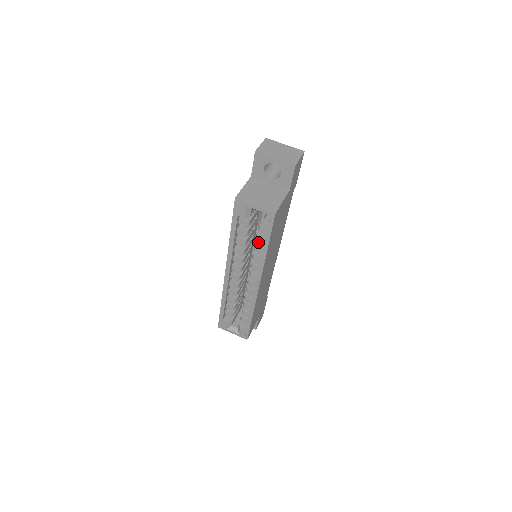
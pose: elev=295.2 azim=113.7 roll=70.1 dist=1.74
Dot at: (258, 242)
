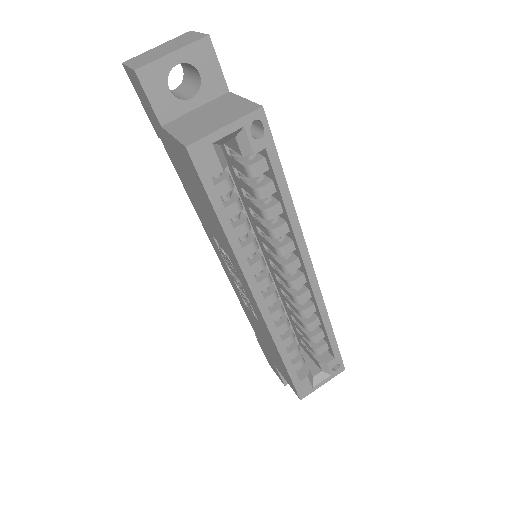
Dot at: (262, 205)
